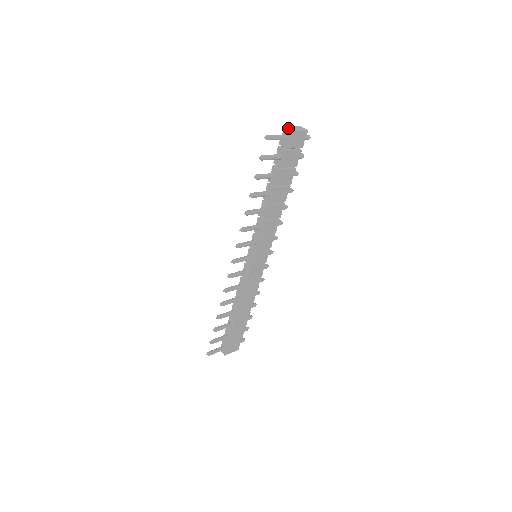
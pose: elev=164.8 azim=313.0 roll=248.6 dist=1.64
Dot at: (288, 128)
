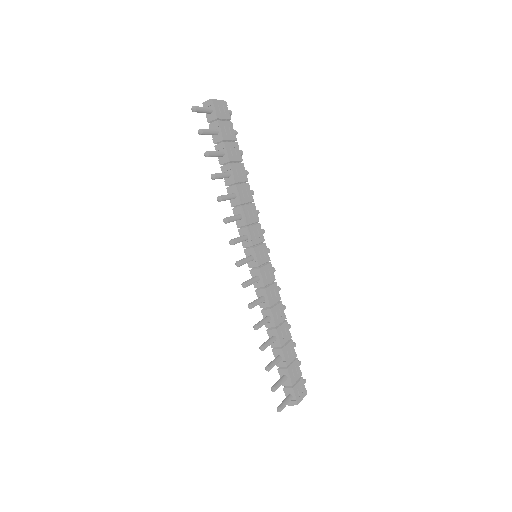
Dot at: (207, 100)
